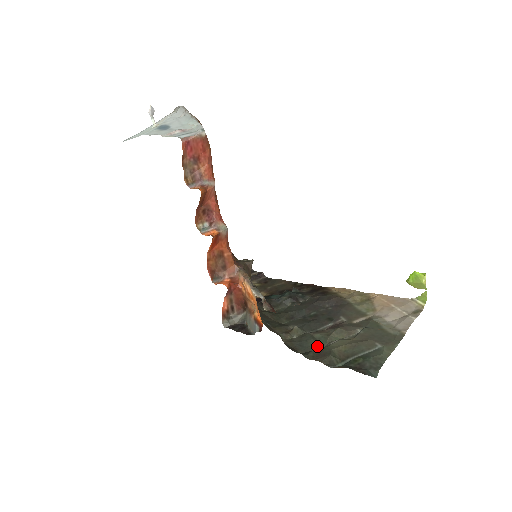
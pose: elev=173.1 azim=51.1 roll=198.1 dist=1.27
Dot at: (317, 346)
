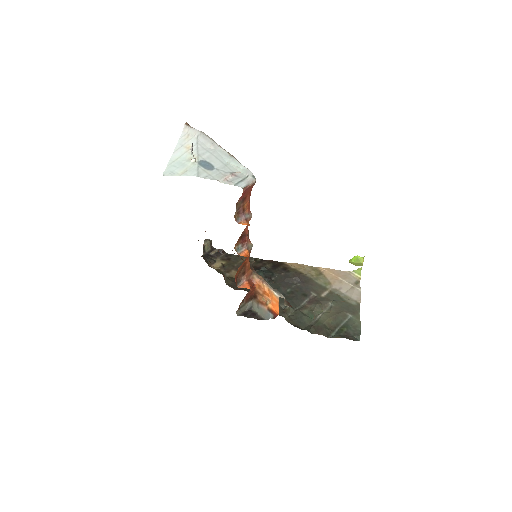
Dot at: (310, 321)
